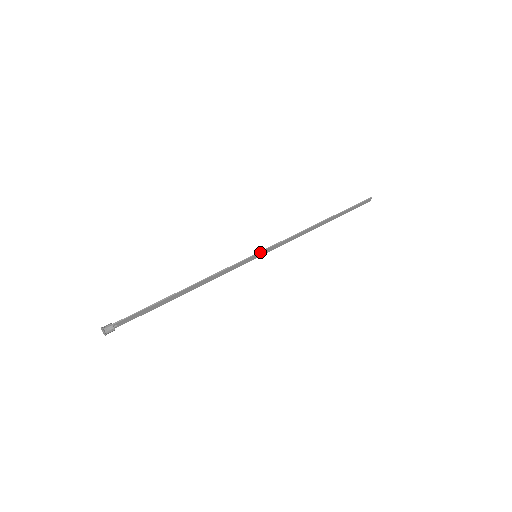
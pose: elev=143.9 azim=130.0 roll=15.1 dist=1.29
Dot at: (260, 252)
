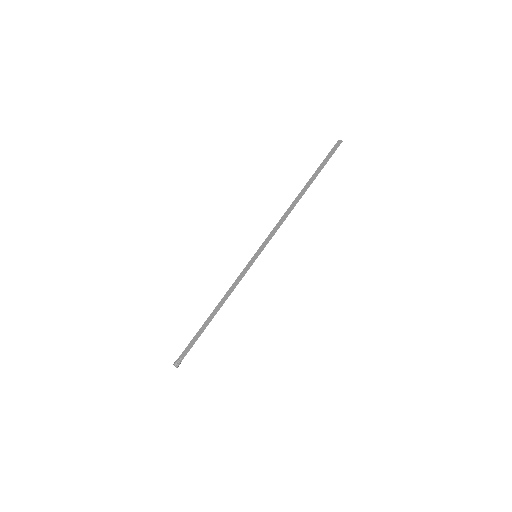
Dot at: occluded
